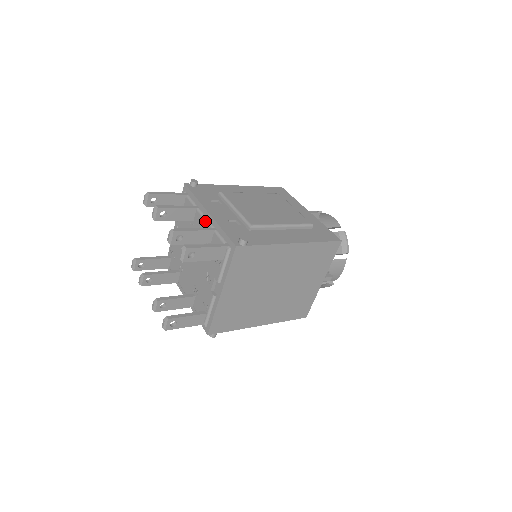
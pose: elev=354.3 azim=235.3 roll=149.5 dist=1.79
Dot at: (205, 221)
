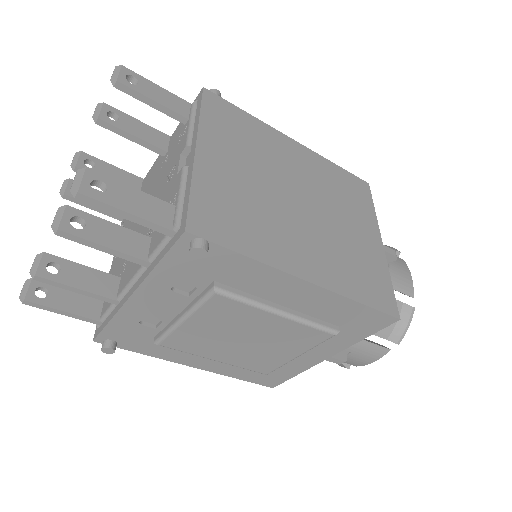
Dot at: (156, 159)
